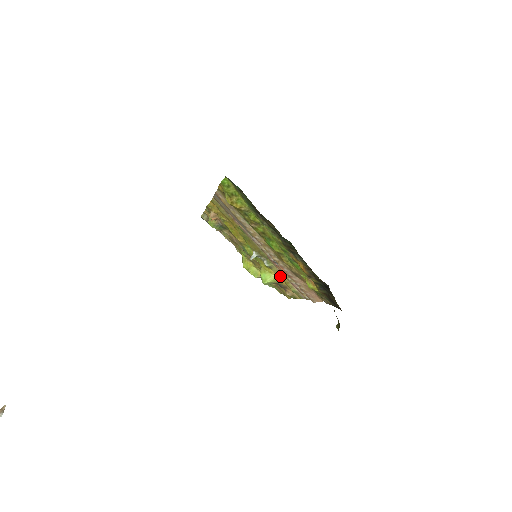
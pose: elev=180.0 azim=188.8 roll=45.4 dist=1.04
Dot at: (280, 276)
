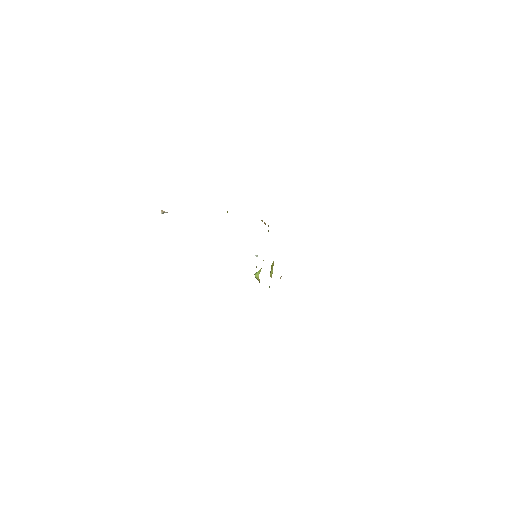
Dot at: occluded
